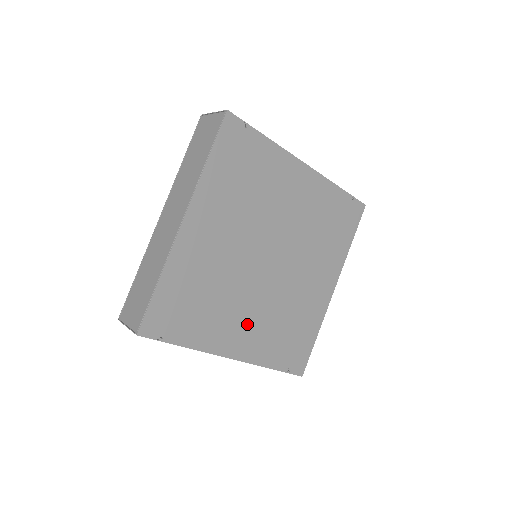
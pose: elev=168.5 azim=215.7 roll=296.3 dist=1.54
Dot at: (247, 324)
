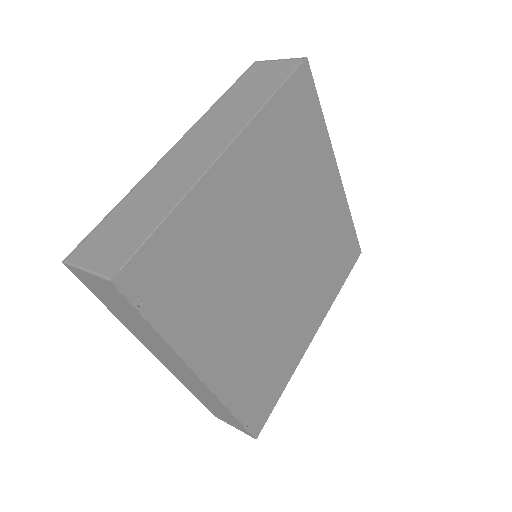
Dot at: (233, 336)
